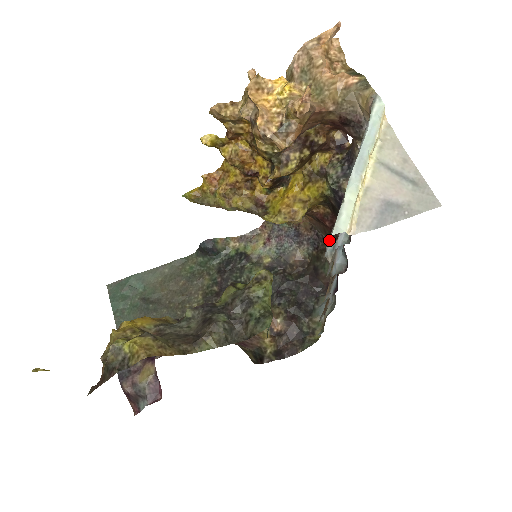
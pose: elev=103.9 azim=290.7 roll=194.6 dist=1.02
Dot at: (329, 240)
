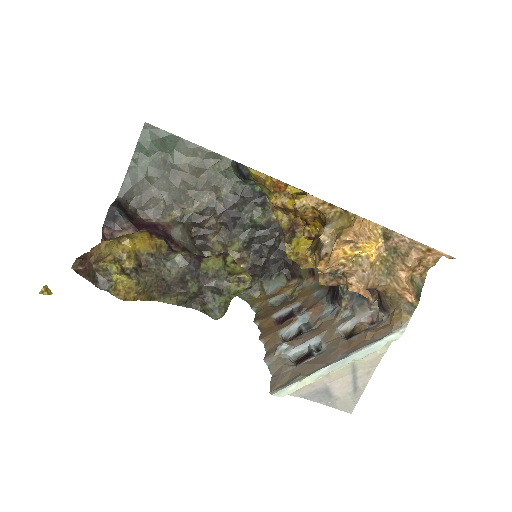
Dot at: occluded
